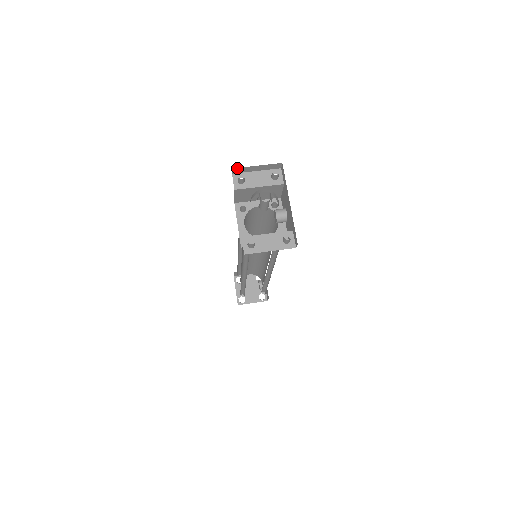
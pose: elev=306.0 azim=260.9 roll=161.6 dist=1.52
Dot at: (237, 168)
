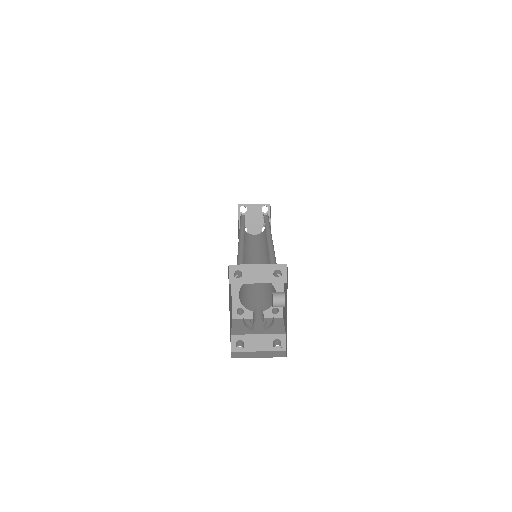
Dot at: occluded
